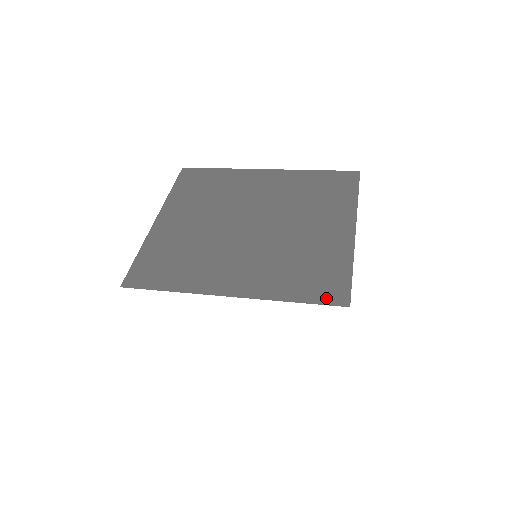
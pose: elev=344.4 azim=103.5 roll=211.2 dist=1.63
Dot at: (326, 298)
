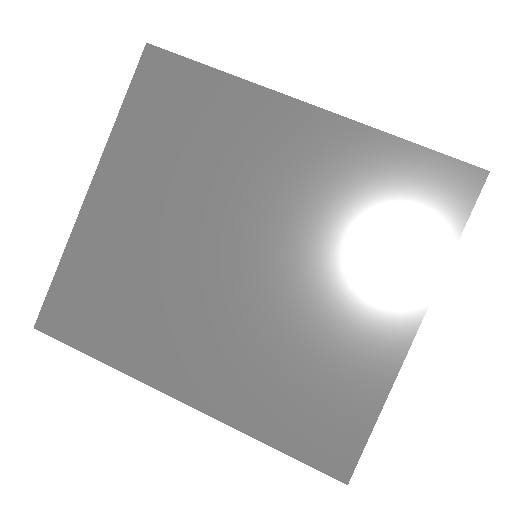
Dot at: (319, 457)
